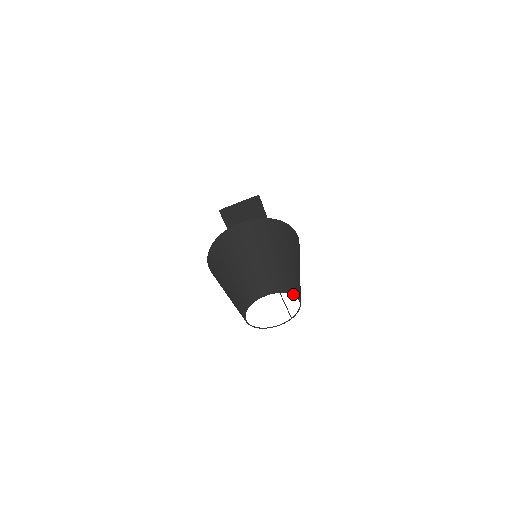
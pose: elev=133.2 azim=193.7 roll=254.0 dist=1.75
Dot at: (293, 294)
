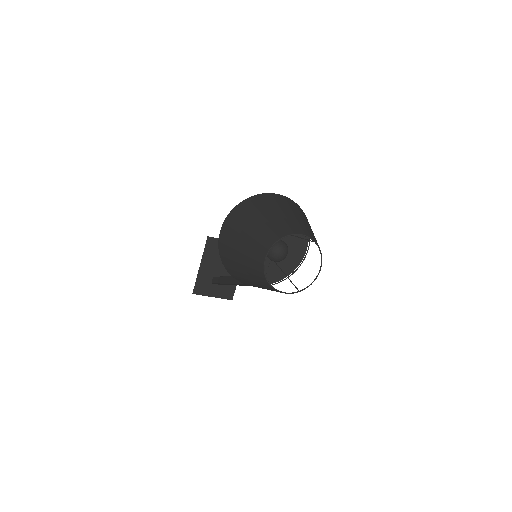
Dot at: (321, 254)
